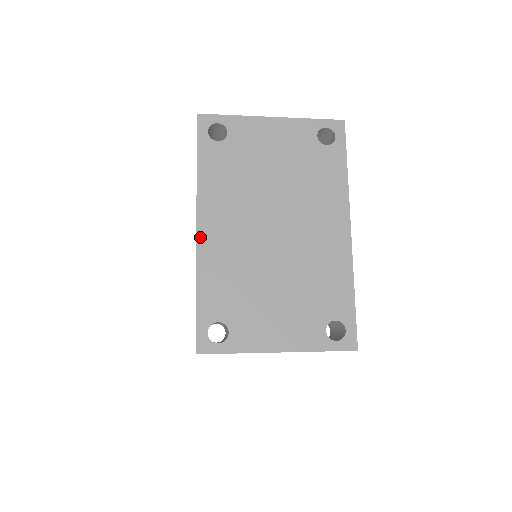
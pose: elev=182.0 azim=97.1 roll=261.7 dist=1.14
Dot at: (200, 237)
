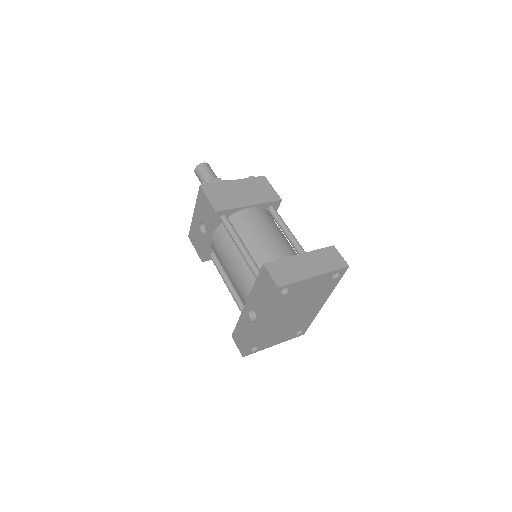
Dot at: (259, 328)
